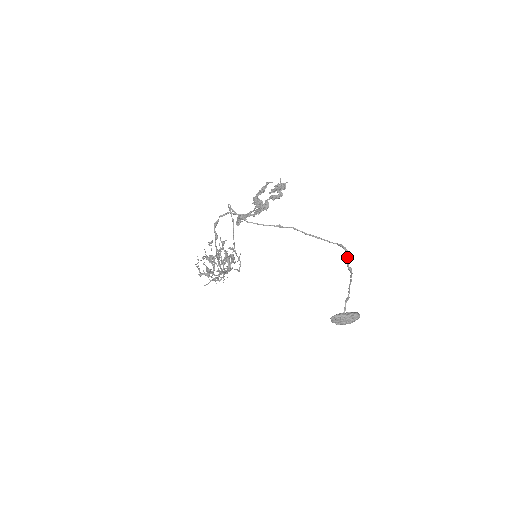
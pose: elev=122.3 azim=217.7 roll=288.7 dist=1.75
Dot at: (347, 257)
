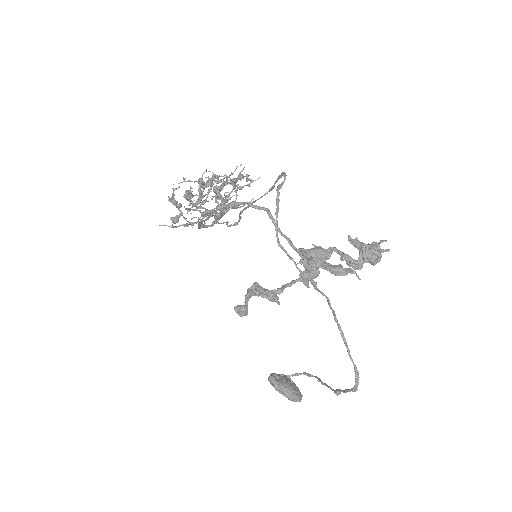
Dot at: (348, 390)
